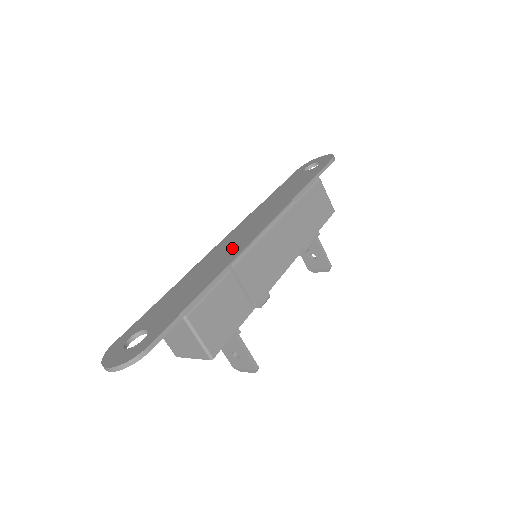
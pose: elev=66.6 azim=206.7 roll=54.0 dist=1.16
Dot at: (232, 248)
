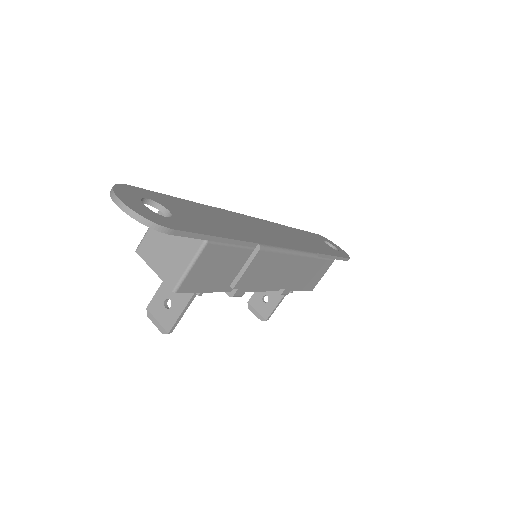
Dot at: (262, 233)
